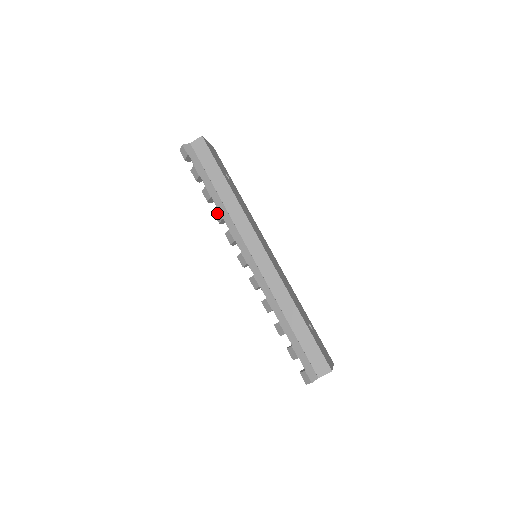
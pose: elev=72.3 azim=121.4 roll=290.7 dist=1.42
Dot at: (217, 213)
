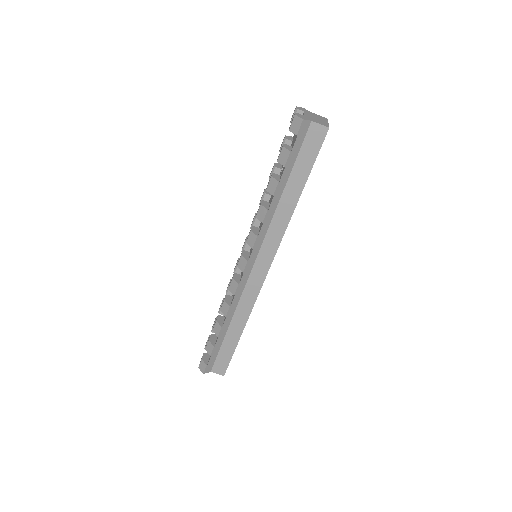
Dot at: (263, 212)
